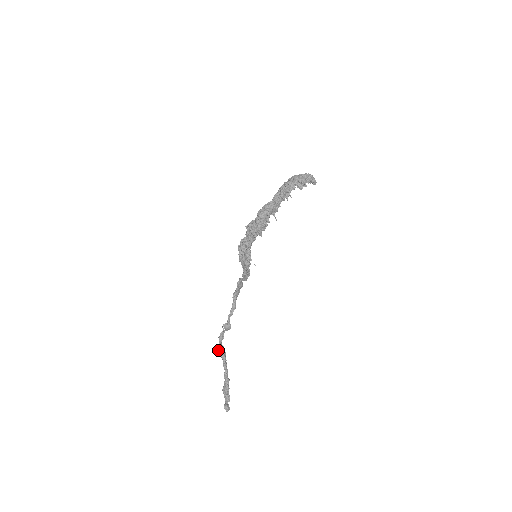
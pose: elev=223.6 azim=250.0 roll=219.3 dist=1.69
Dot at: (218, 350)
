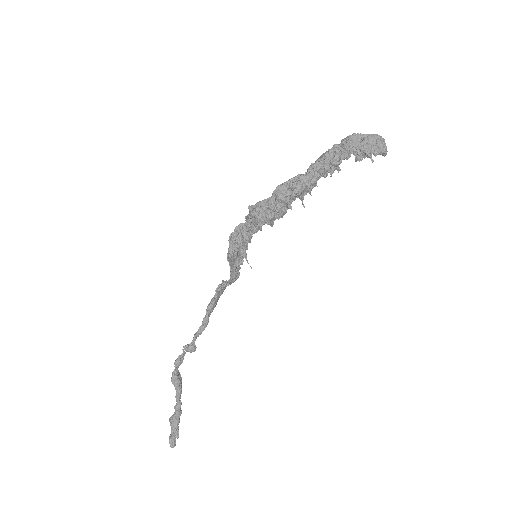
Dot at: (171, 380)
